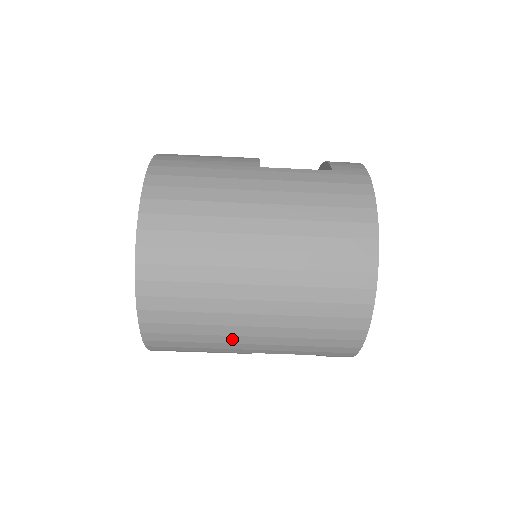
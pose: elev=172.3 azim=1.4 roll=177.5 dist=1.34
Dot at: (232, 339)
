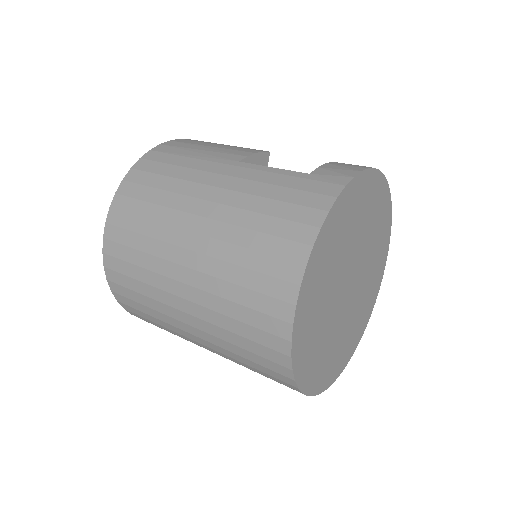
Dot at: (180, 331)
